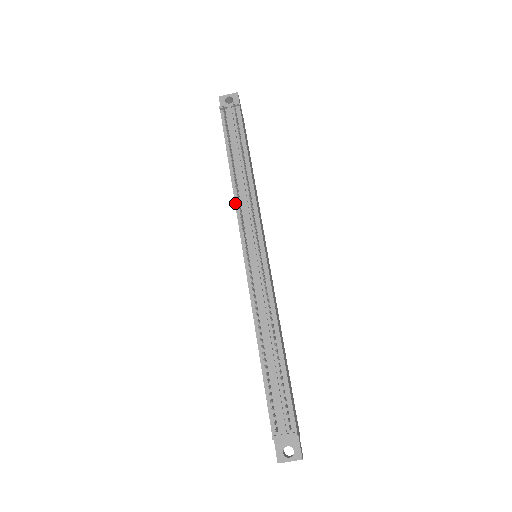
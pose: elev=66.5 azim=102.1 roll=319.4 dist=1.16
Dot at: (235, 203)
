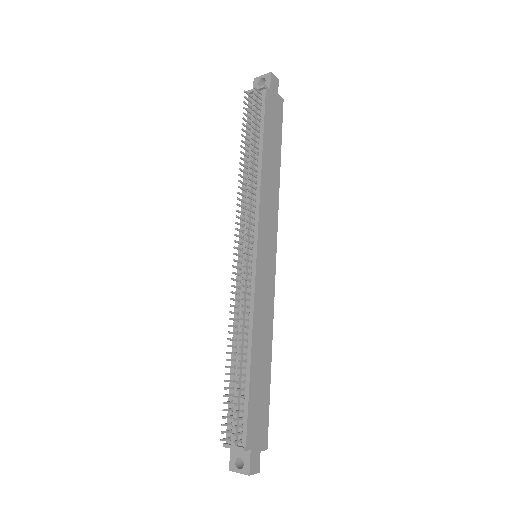
Dot at: (242, 198)
